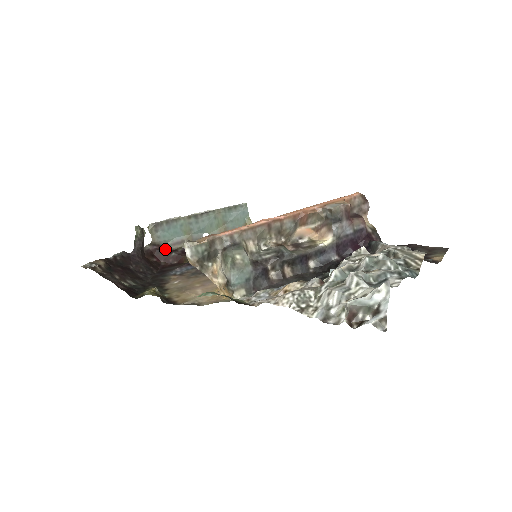
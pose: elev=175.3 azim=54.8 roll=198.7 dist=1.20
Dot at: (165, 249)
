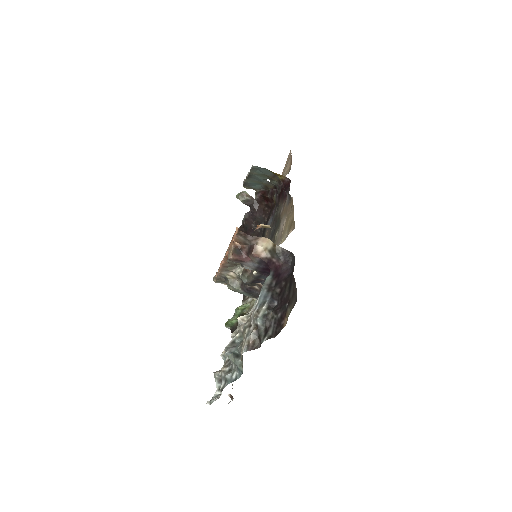
Dot at: (265, 192)
